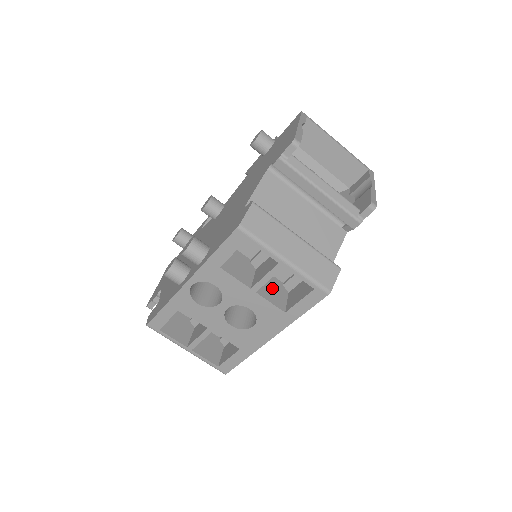
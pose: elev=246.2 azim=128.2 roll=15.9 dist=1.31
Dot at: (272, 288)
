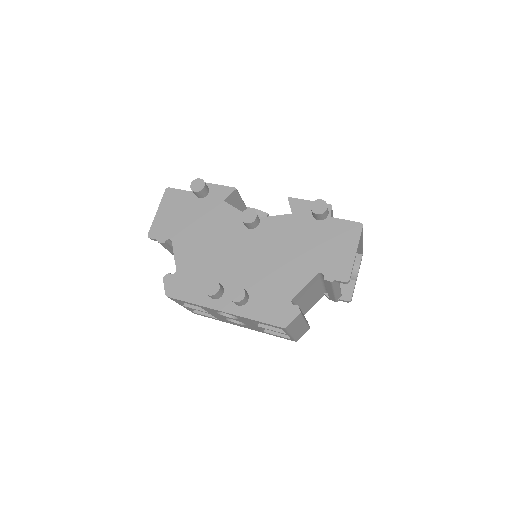
Dot at: occluded
